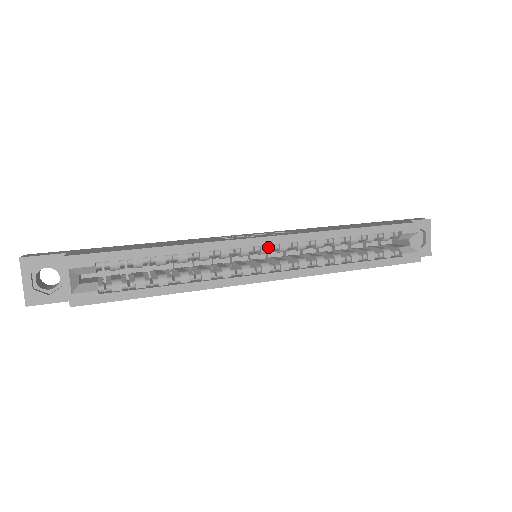
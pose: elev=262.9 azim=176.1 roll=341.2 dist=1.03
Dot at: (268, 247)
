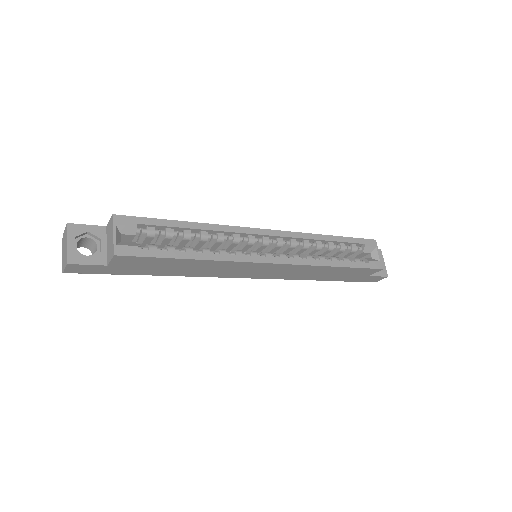
Dot at: (269, 239)
